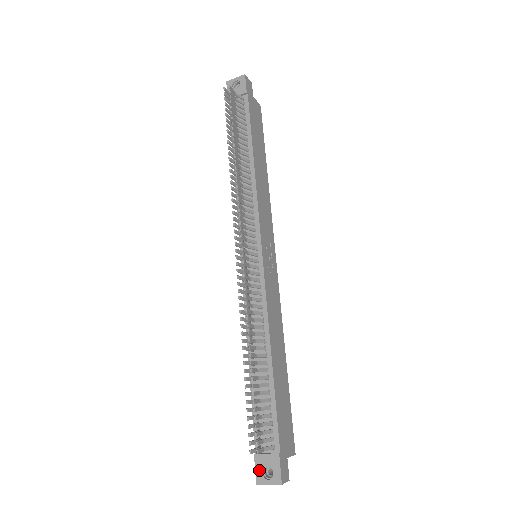
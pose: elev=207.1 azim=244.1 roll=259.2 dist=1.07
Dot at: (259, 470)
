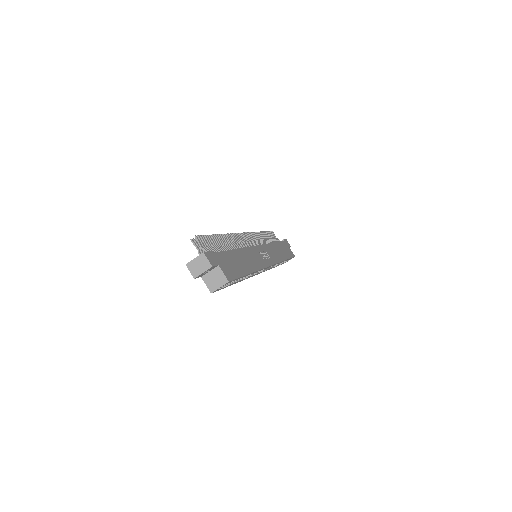
Dot at: occluded
